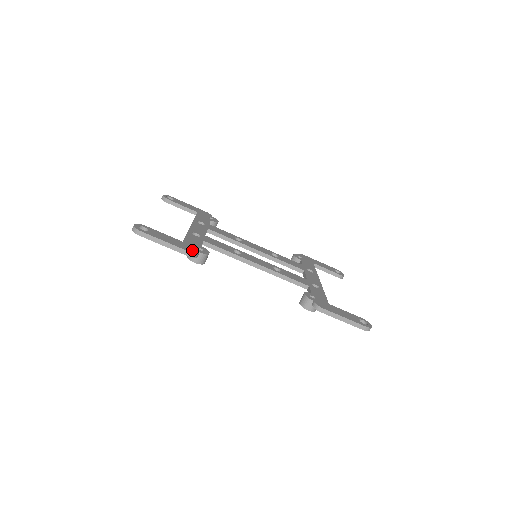
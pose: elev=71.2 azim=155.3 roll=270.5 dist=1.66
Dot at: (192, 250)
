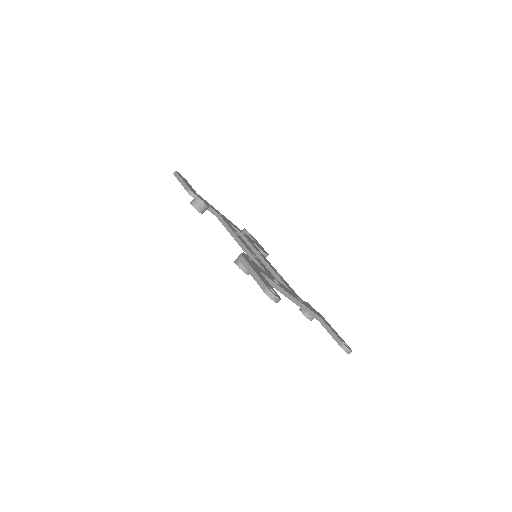
Dot at: (194, 192)
